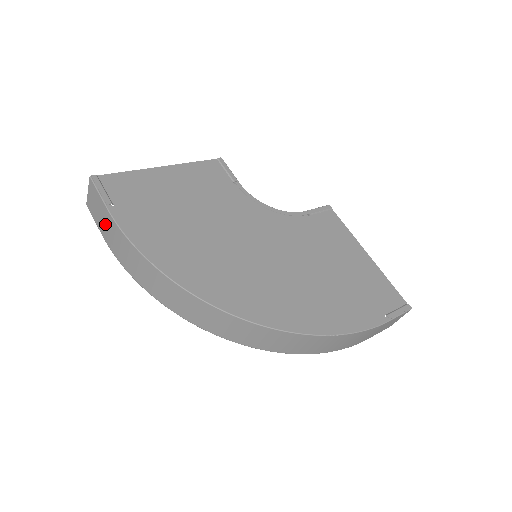
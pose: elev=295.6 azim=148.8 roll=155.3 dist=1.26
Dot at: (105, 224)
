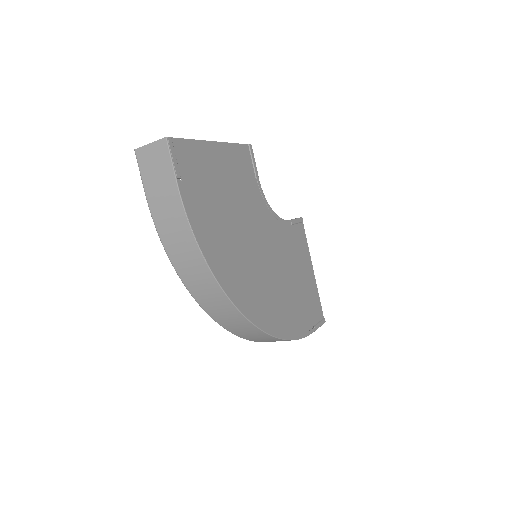
Dot at: (161, 190)
